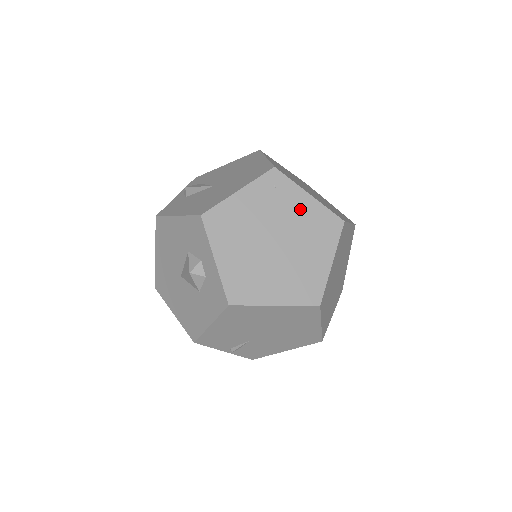
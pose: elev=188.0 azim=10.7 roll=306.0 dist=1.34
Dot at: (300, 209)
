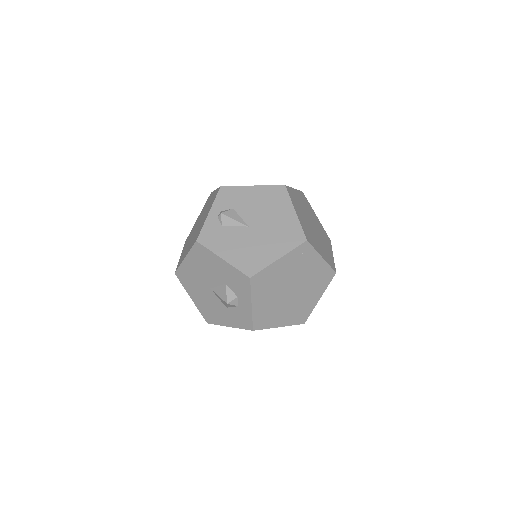
Dot at: (313, 268)
